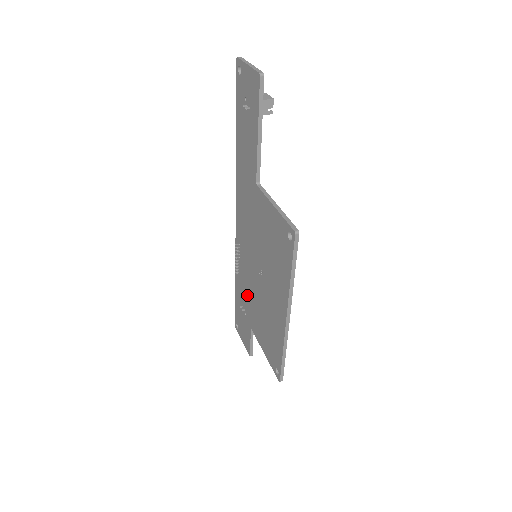
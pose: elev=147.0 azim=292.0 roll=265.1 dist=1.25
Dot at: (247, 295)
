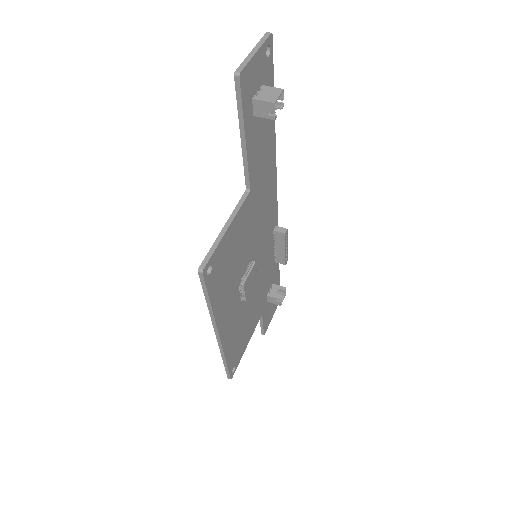
Dot at: occluded
